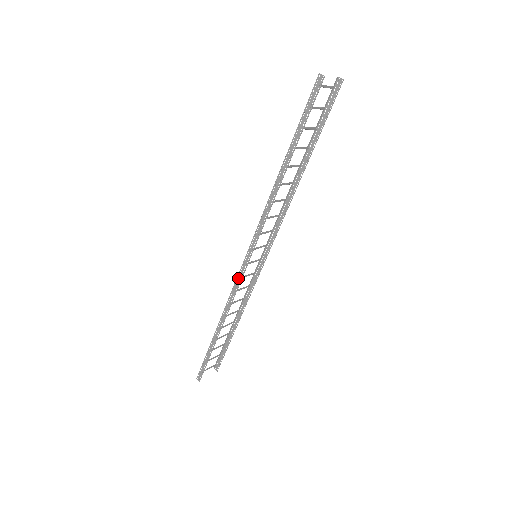
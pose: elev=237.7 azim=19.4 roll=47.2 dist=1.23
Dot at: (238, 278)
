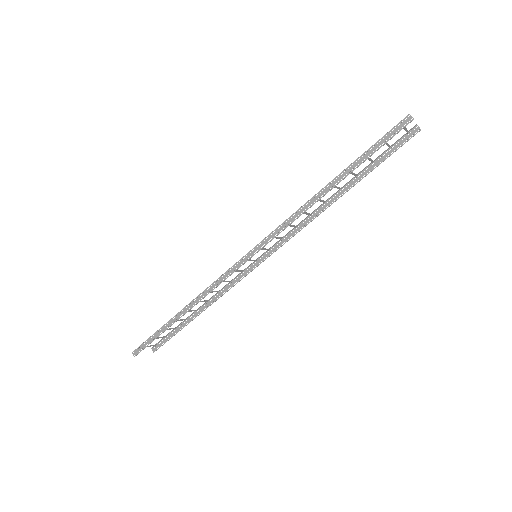
Dot at: (230, 270)
